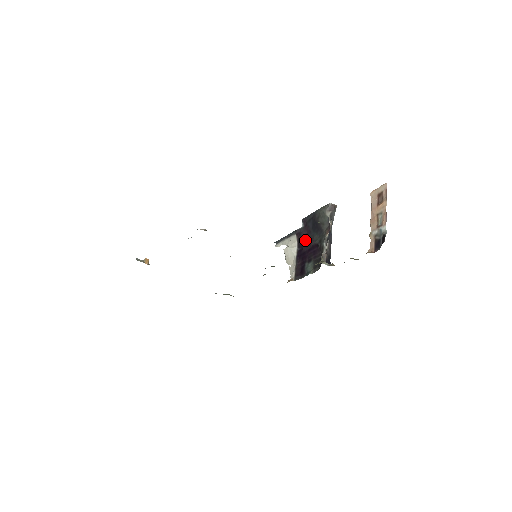
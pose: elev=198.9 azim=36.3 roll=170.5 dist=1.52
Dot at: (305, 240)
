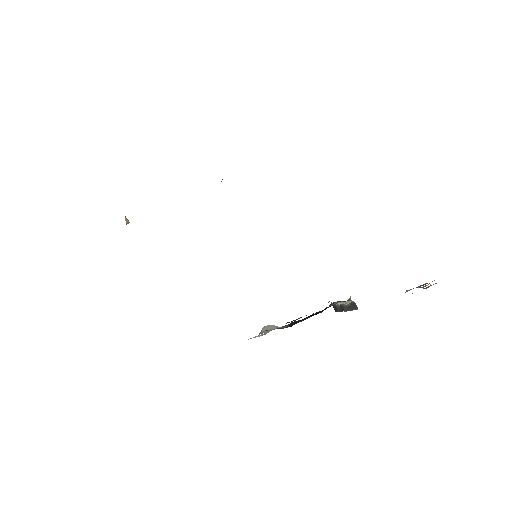
Dot at: occluded
